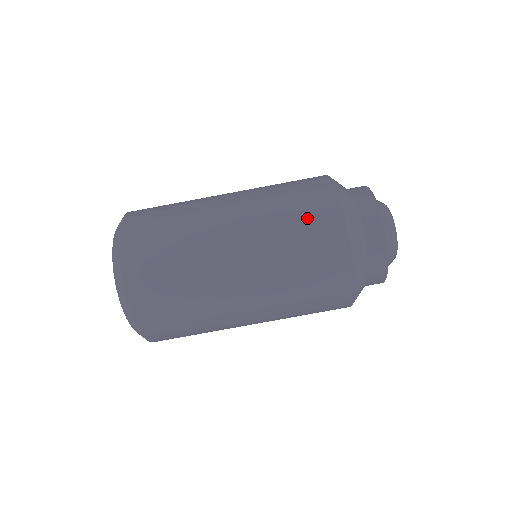
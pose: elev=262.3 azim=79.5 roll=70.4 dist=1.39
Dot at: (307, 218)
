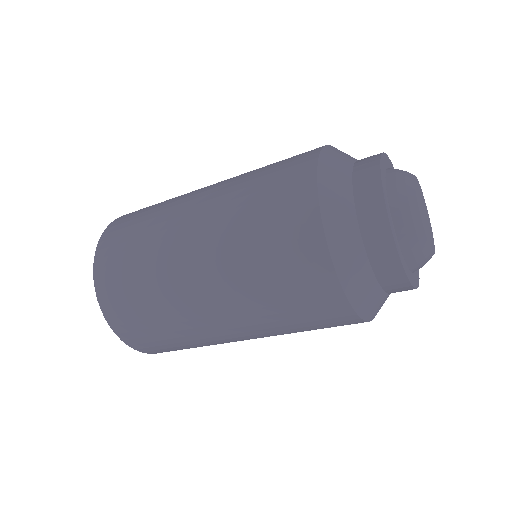
Dot at: (302, 307)
